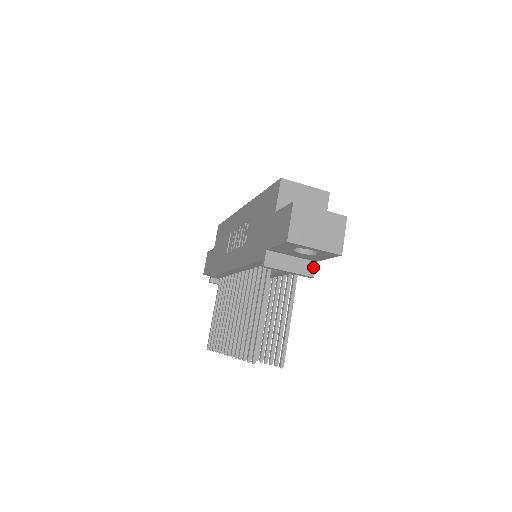
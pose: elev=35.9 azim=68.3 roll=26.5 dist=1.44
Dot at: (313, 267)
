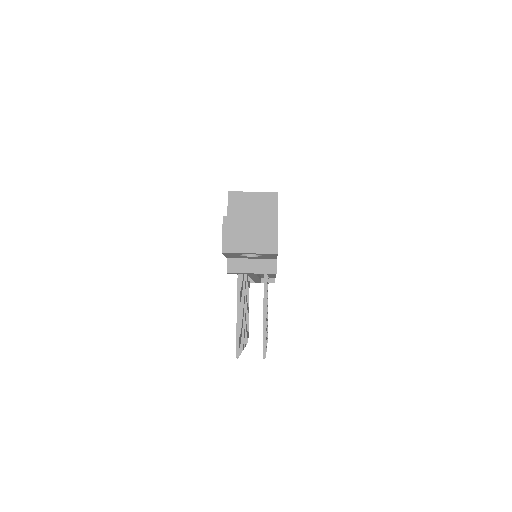
Dot at: (274, 264)
